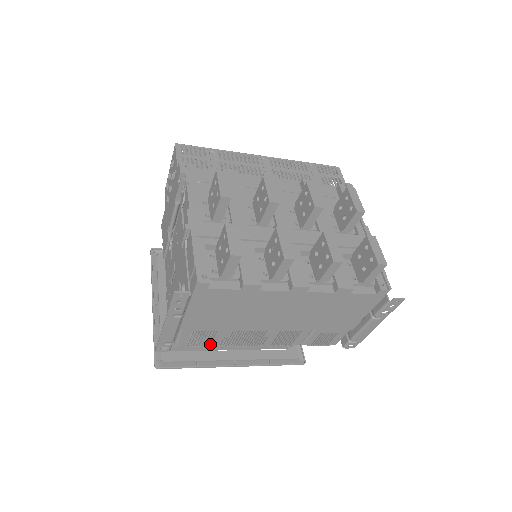
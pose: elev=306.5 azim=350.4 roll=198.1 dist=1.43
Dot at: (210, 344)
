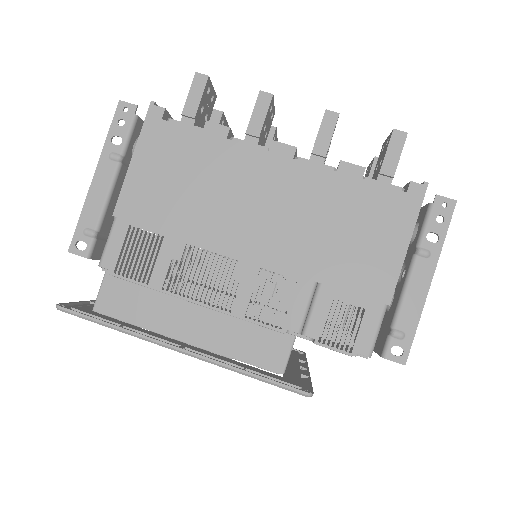
Dot at: (150, 278)
